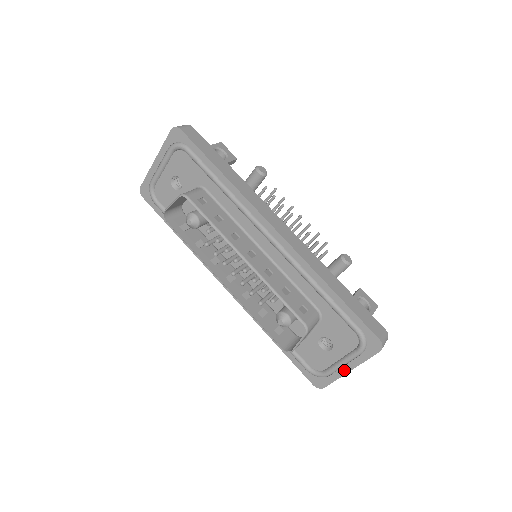
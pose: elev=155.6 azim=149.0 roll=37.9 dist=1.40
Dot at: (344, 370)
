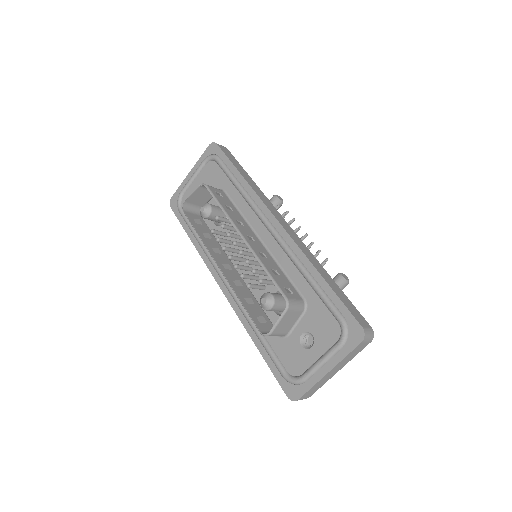
Dot at: (322, 372)
